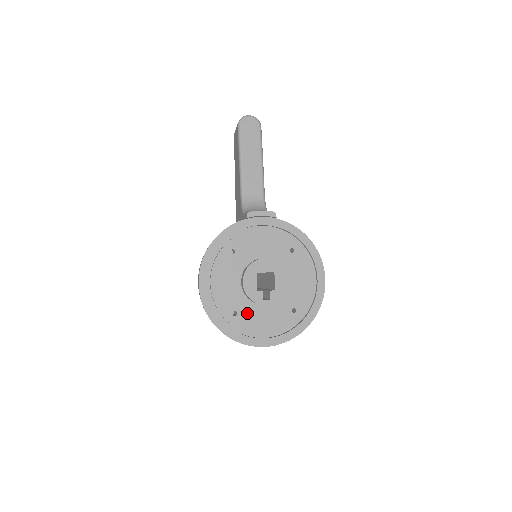
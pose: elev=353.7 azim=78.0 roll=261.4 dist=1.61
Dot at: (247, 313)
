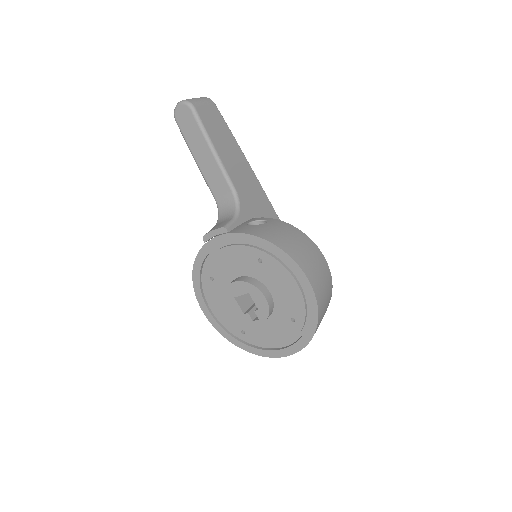
Dot at: (253, 330)
